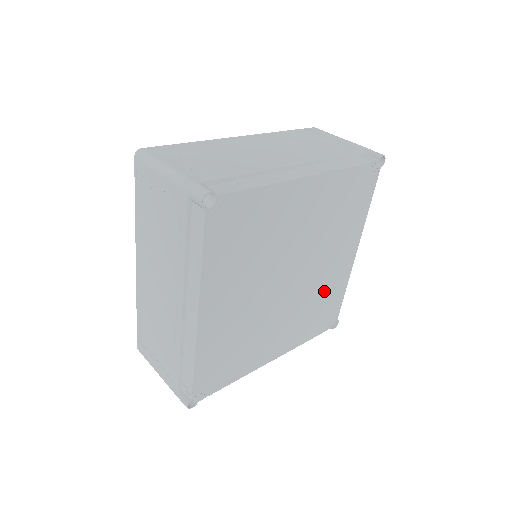
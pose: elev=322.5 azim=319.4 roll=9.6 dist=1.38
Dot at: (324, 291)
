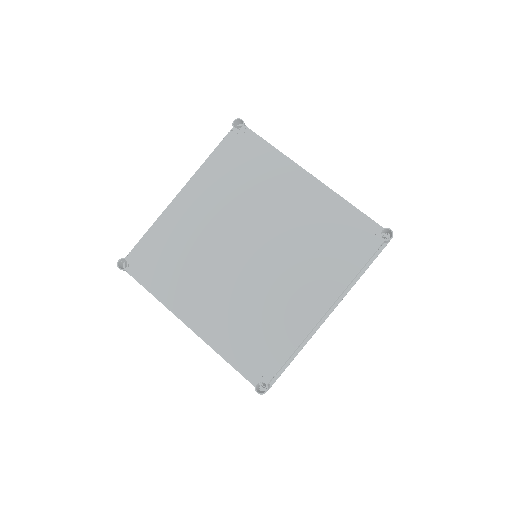
Dot at: (313, 226)
